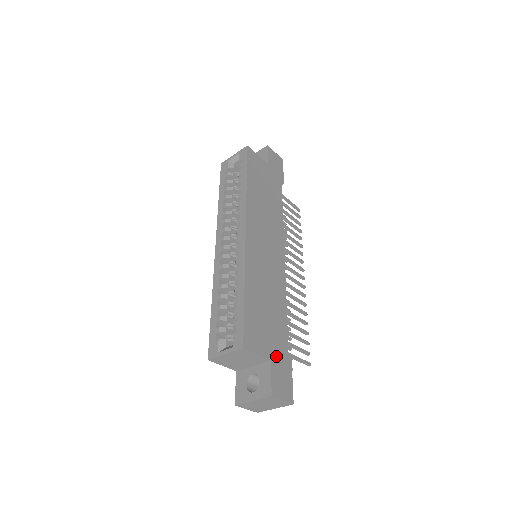
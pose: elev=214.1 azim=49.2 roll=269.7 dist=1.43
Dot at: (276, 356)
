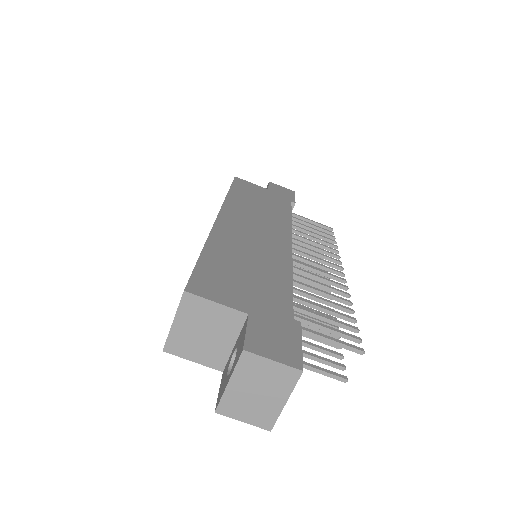
Dot at: (262, 313)
